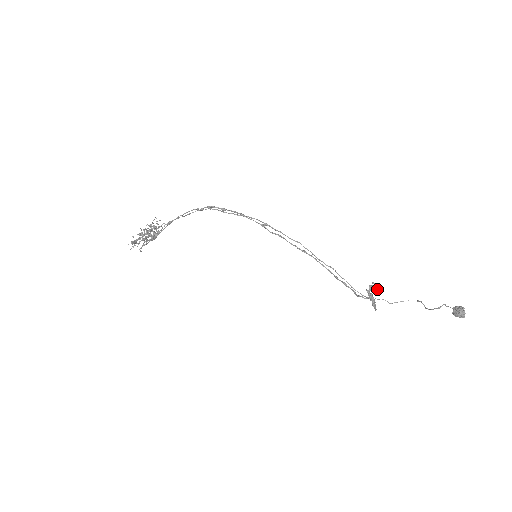
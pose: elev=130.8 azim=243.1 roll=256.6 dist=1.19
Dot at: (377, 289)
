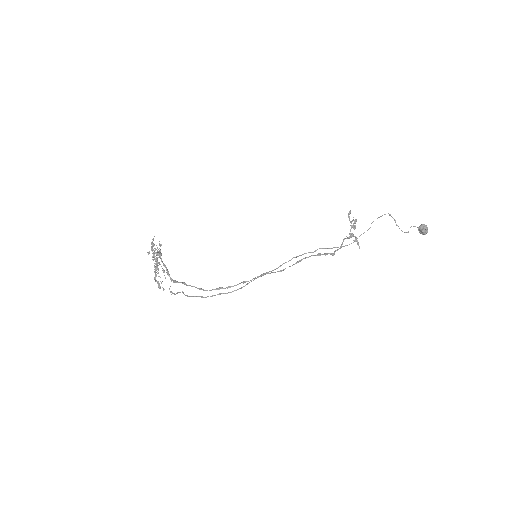
Dot at: occluded
